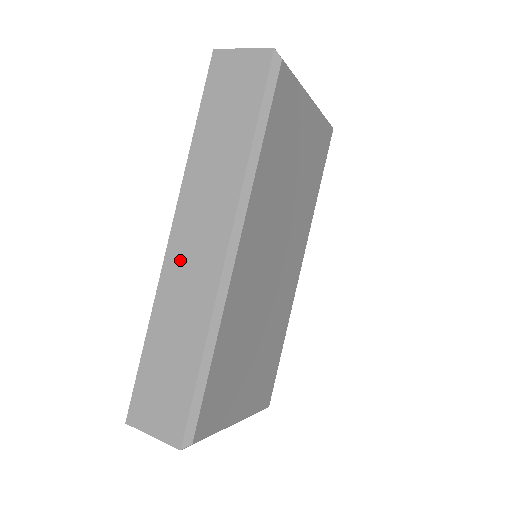
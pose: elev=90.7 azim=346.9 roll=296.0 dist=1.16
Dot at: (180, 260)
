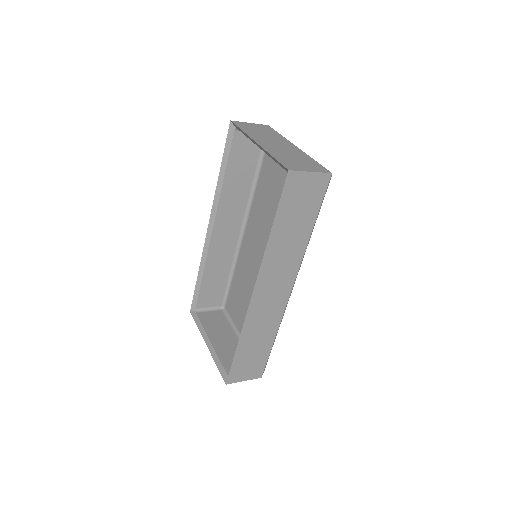
Dot at: (261, 304)
